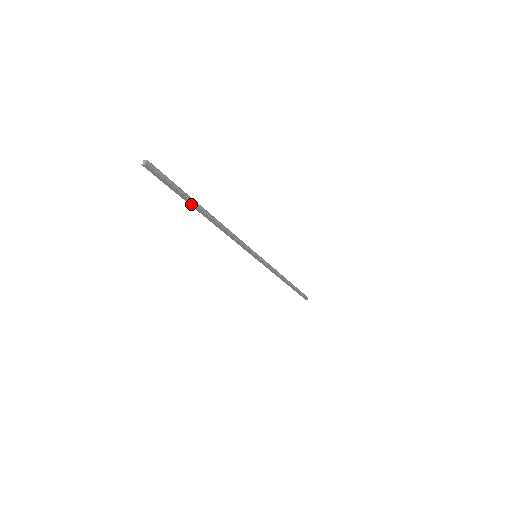
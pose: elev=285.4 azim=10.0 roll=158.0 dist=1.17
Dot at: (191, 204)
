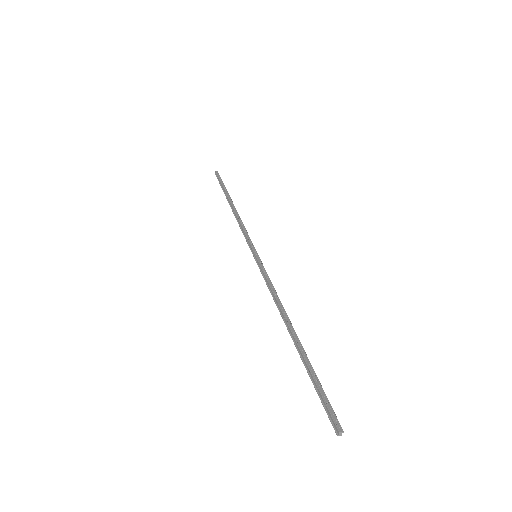
Dot at: (304, 360)
